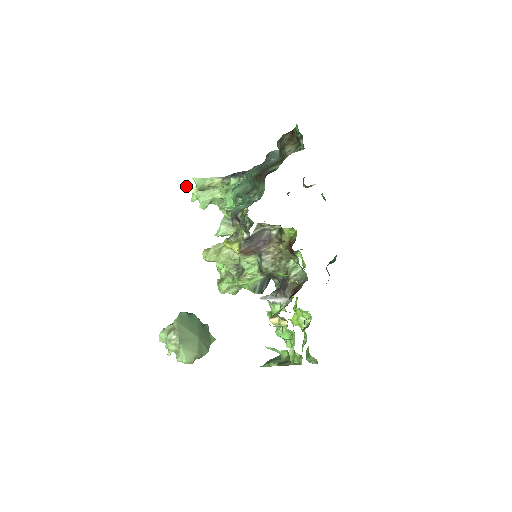
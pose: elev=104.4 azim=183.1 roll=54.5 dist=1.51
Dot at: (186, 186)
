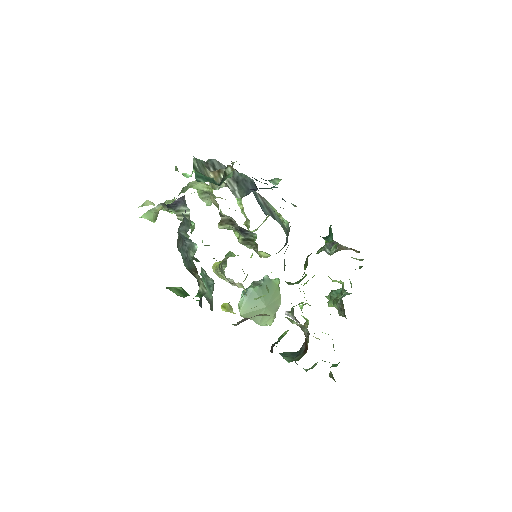
Dot at: (141, 205)
